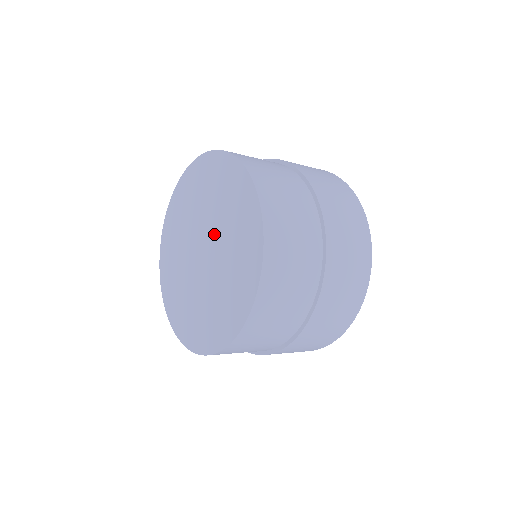
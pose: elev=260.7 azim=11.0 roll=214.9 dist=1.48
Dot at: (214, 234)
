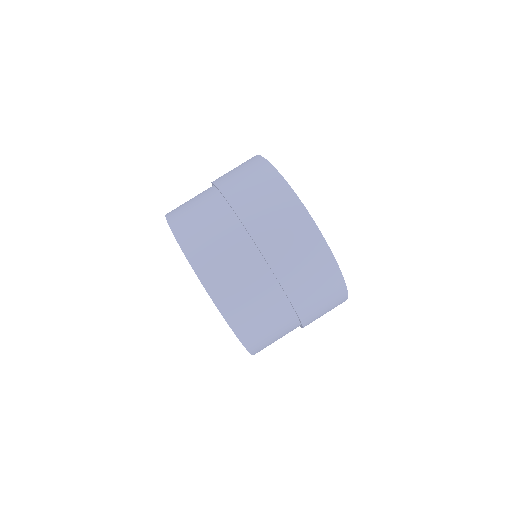
Dot at: occluded
